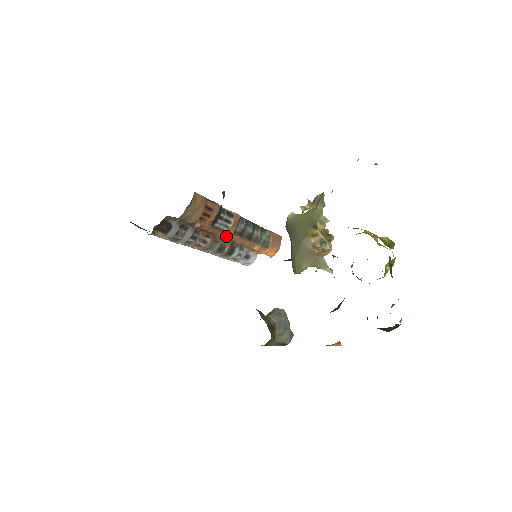
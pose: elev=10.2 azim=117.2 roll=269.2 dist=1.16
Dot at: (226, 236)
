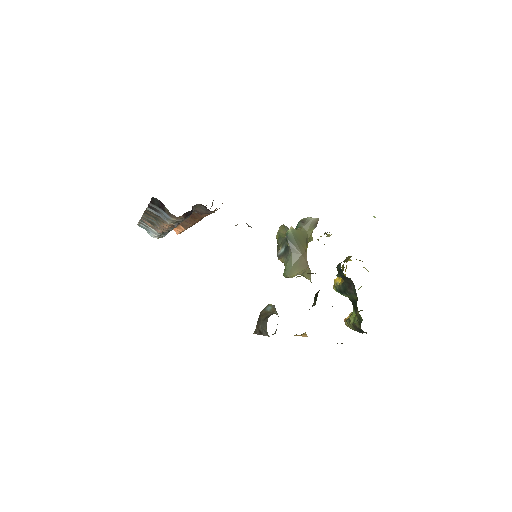
Dot at: (198, 221)
